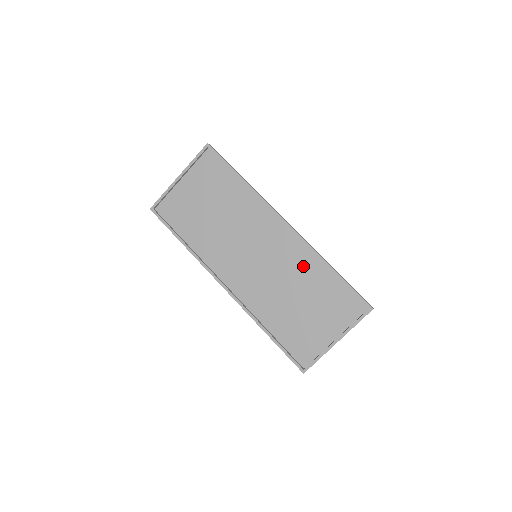
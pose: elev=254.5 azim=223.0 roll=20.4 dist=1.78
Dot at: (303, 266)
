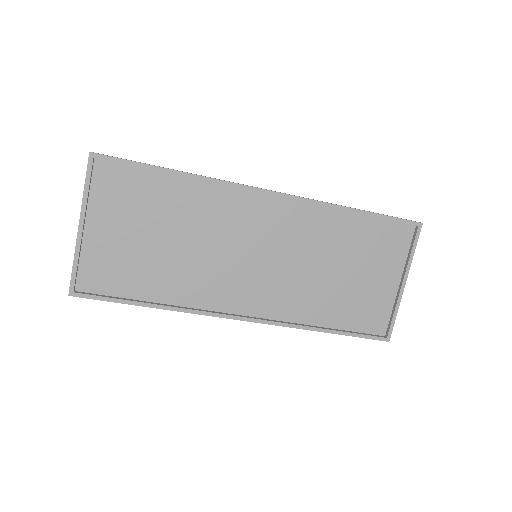
Dot at: (320, 229)
